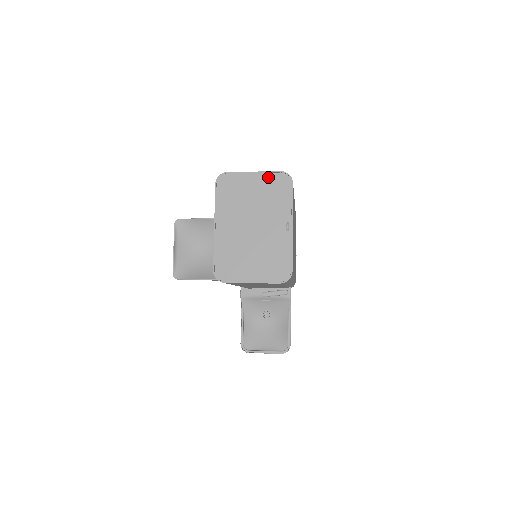
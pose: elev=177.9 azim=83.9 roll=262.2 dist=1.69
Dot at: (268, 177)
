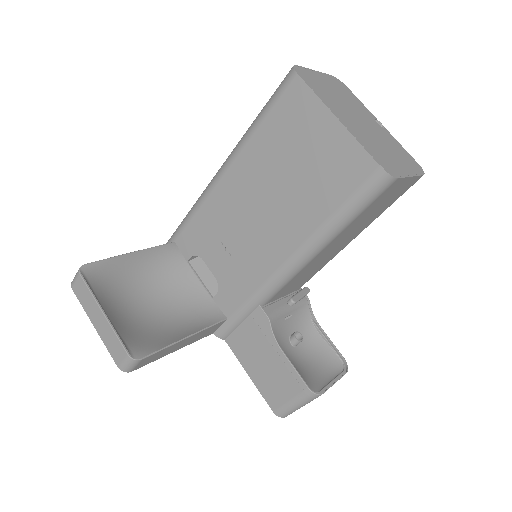
Dot at: (329, 78)
